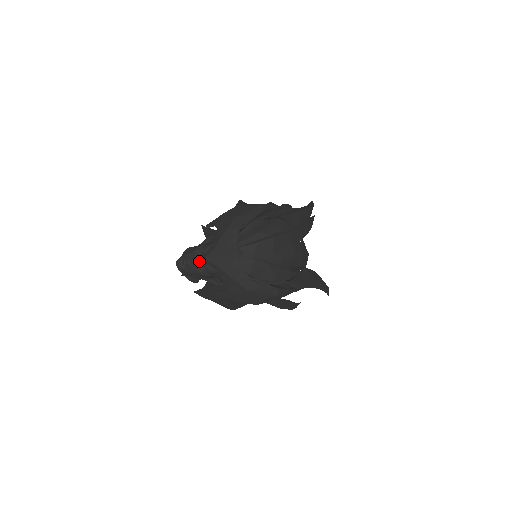
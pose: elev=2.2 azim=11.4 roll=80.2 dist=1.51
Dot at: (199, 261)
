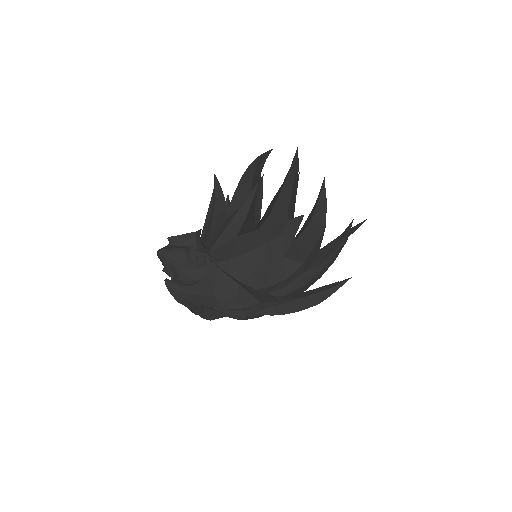
Dot at: (168, 275)
